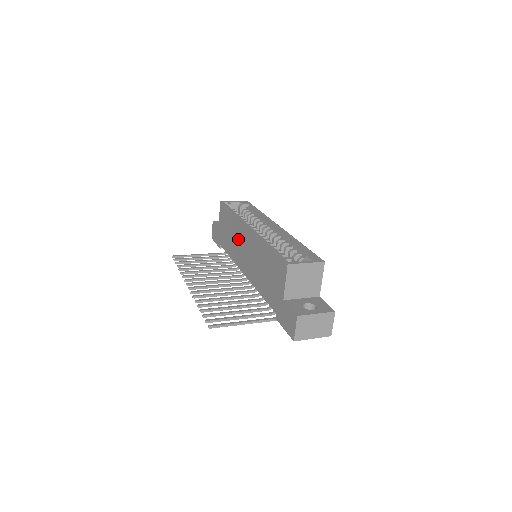
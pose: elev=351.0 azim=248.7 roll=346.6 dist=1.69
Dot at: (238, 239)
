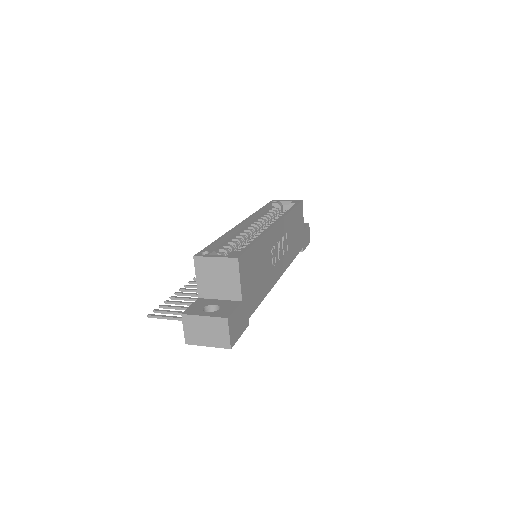
Dot at: occluded
